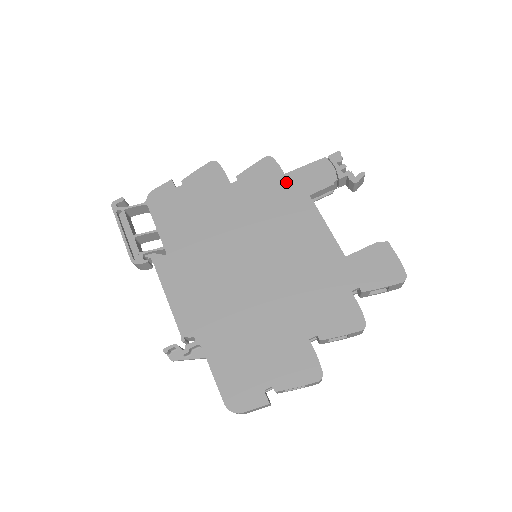
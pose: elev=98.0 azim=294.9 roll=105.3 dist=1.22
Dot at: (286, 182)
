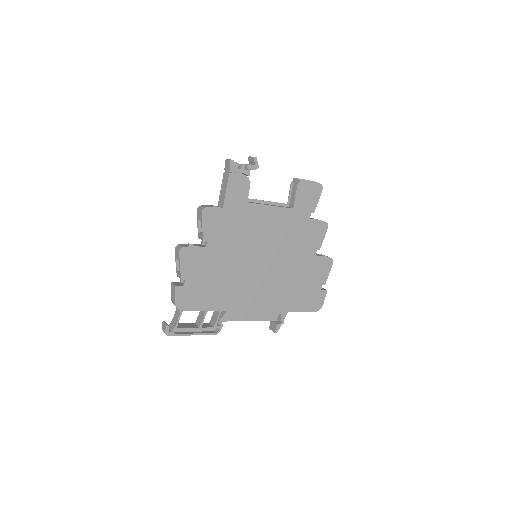
Dot at: (229, 211)
